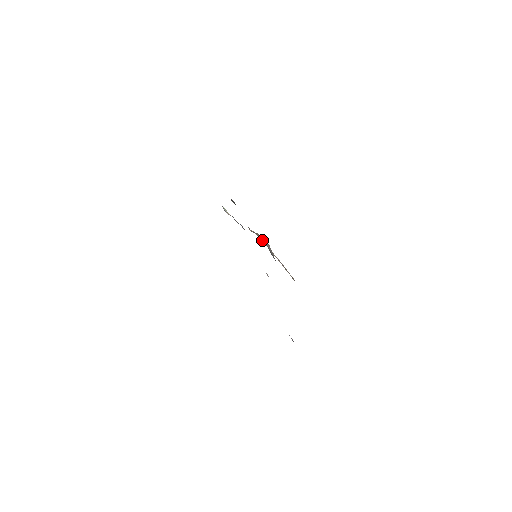
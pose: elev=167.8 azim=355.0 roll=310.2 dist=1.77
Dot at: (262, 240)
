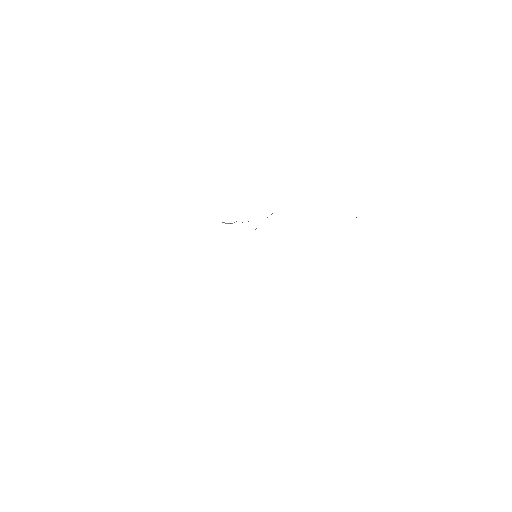
Dot at: occluded
